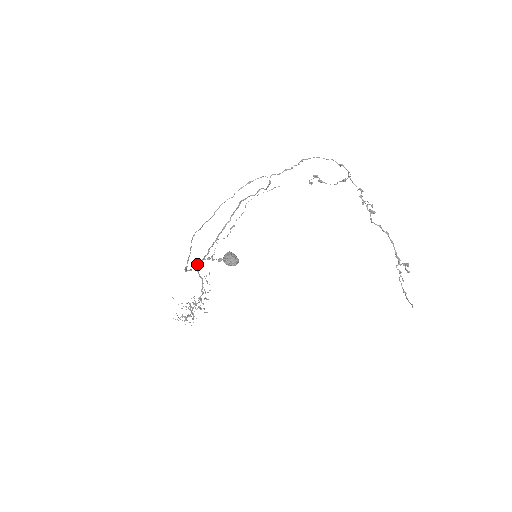
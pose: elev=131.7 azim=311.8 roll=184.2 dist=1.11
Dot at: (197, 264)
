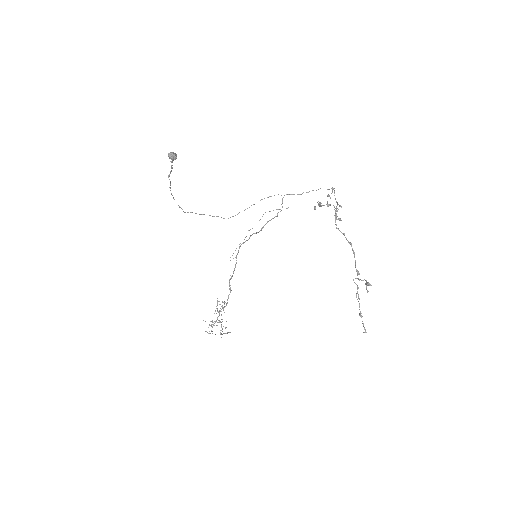
Dot at: (169, 175)
